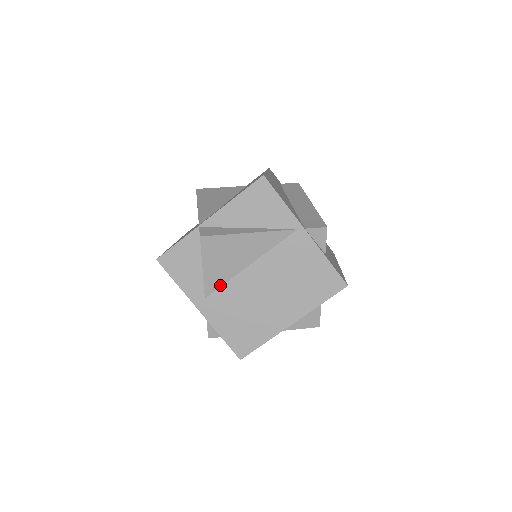
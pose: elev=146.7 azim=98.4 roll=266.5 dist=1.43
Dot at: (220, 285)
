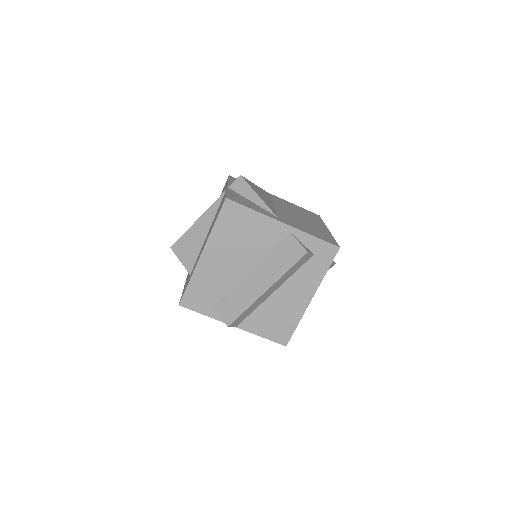
Dot at: (275, 212)
